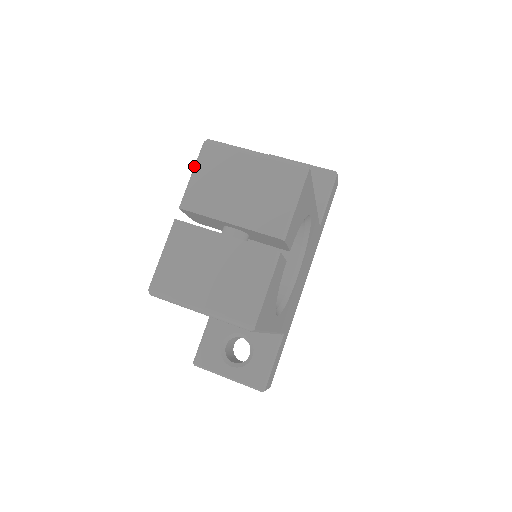
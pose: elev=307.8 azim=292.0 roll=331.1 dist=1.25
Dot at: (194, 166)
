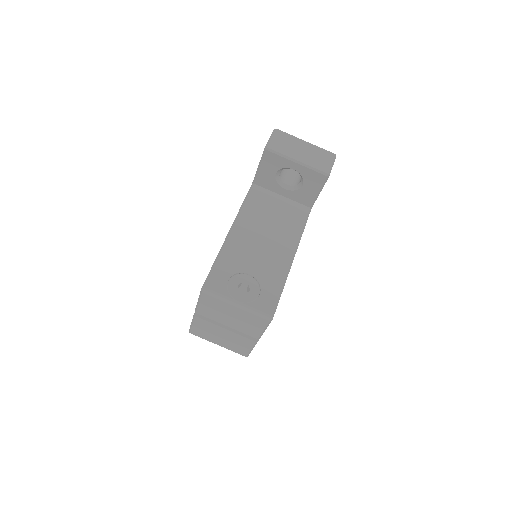
Dot at: (198, 298)
